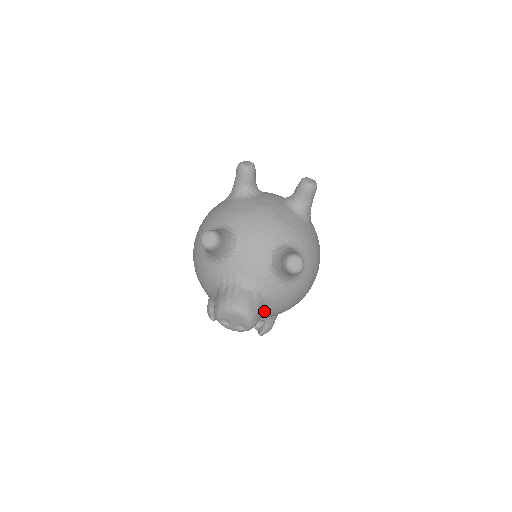
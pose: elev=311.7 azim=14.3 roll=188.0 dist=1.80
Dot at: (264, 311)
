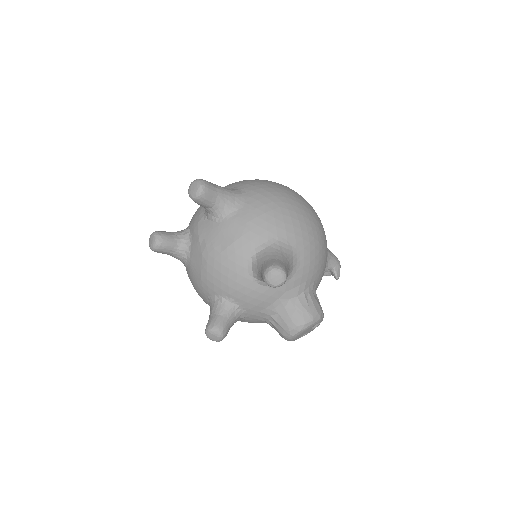
Dot at: (313, 290)
